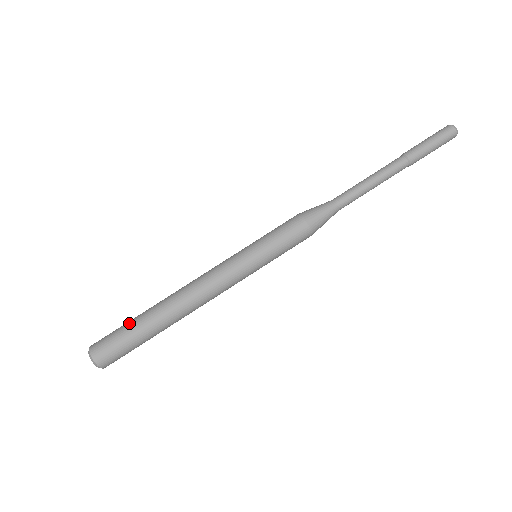
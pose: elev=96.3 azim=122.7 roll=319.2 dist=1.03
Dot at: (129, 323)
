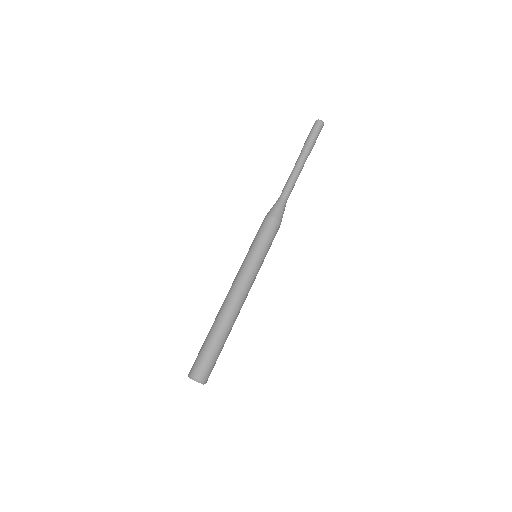
Dot at: (204, 343)
